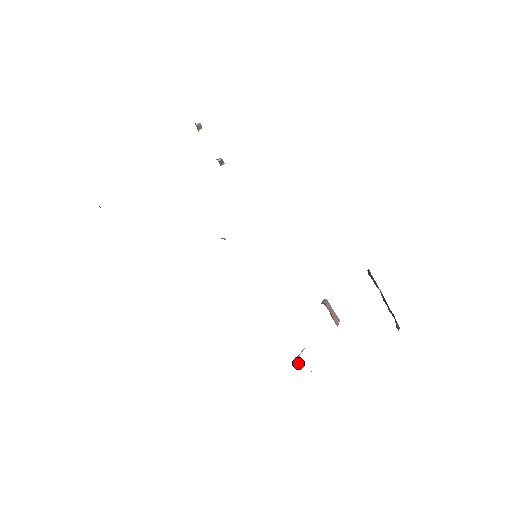
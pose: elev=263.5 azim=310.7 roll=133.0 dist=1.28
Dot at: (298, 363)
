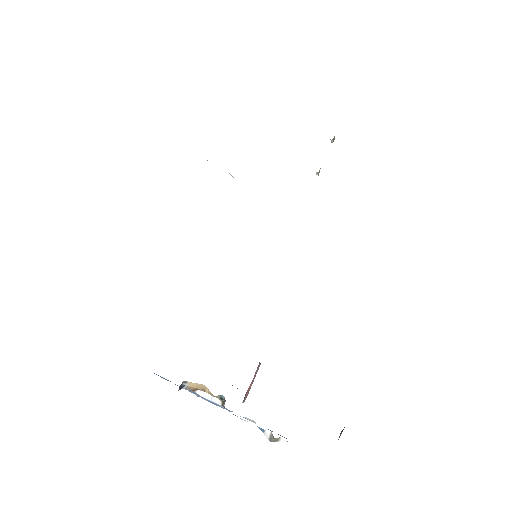
Dot at: occluded
